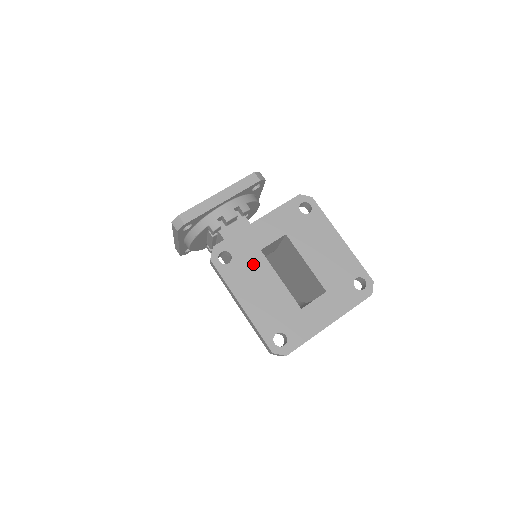
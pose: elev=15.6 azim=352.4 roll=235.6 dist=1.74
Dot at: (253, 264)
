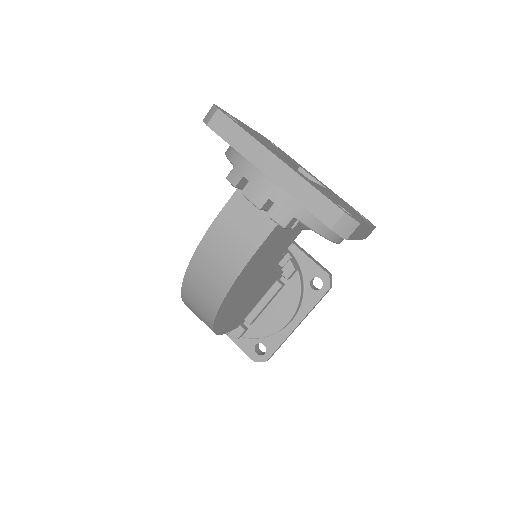
Dot at: (284, 154)
